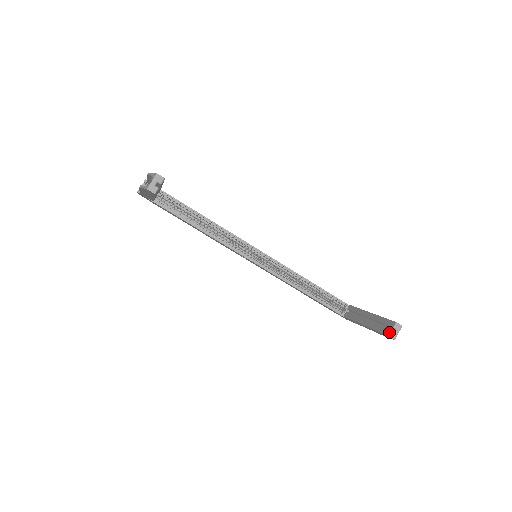
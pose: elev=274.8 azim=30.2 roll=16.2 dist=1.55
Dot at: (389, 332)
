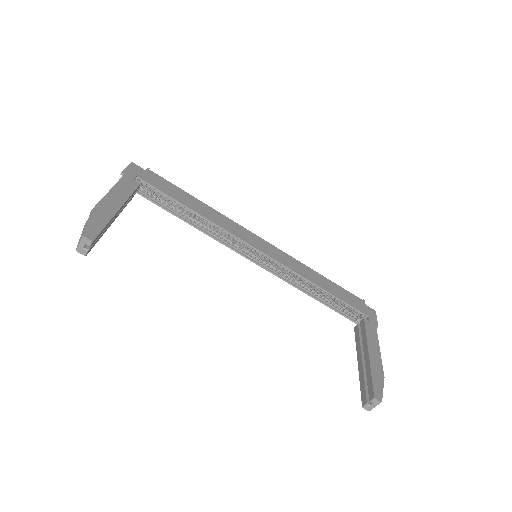
Dot at: (364, 403)
